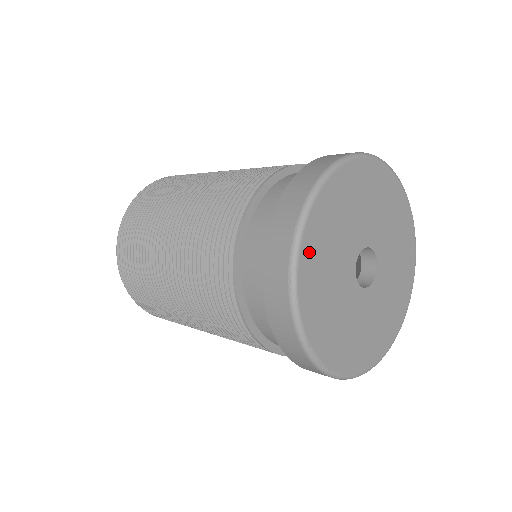
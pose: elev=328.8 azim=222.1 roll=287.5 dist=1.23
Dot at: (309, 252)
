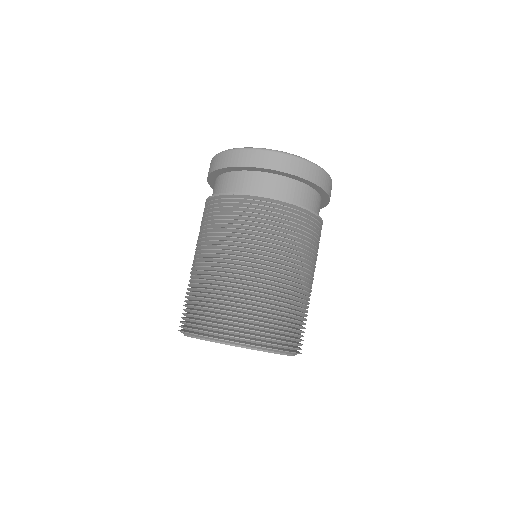
Dot at: occluded
